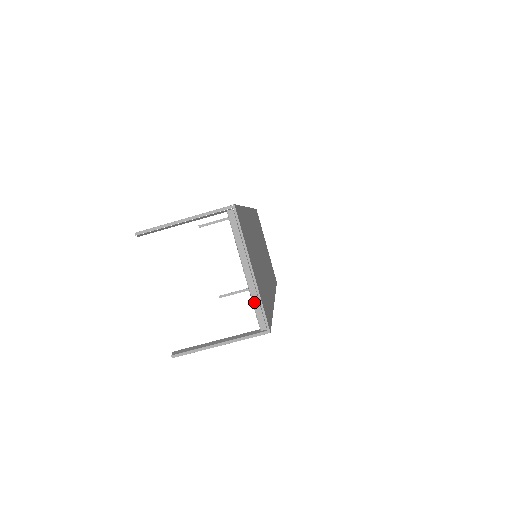
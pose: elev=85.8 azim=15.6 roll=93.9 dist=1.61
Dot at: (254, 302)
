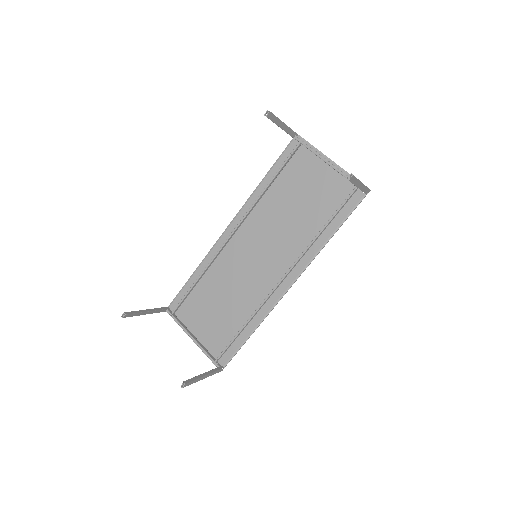
Dot at: occluded
